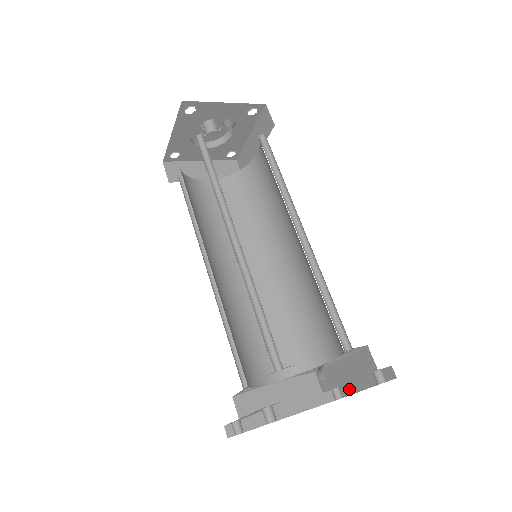
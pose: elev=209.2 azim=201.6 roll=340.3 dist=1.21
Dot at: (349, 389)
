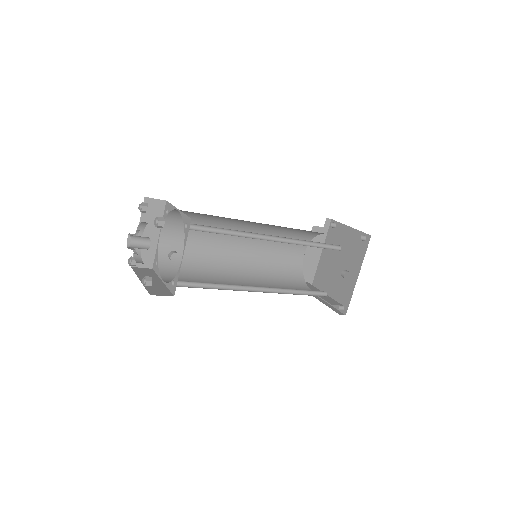
Dot at: (338, 223)
